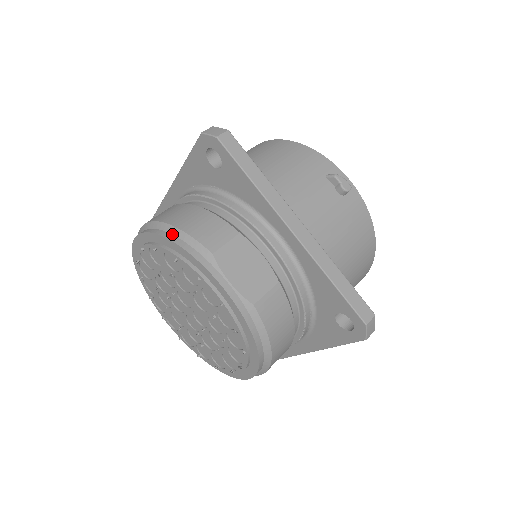
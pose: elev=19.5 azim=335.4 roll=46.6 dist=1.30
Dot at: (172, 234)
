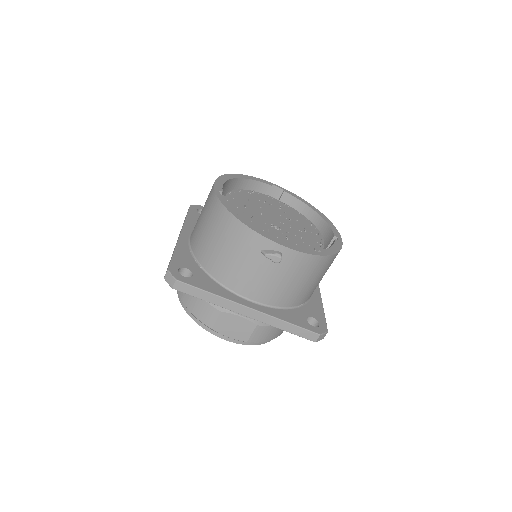
Dot at: (189, 311)
